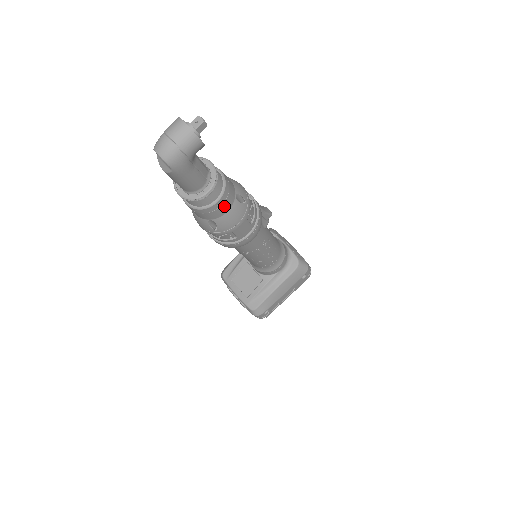
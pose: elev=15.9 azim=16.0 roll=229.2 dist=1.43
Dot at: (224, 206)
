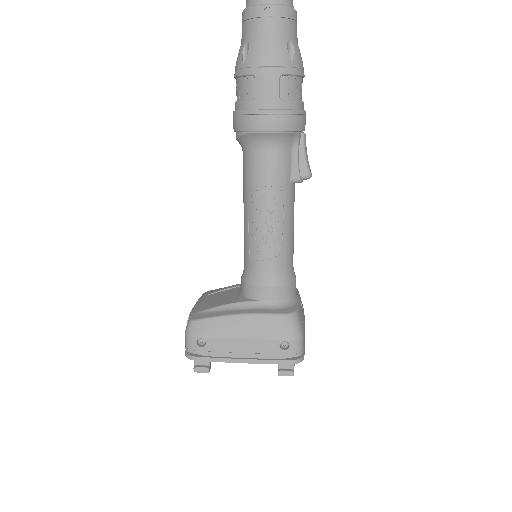
Dot at: (270, 24)
